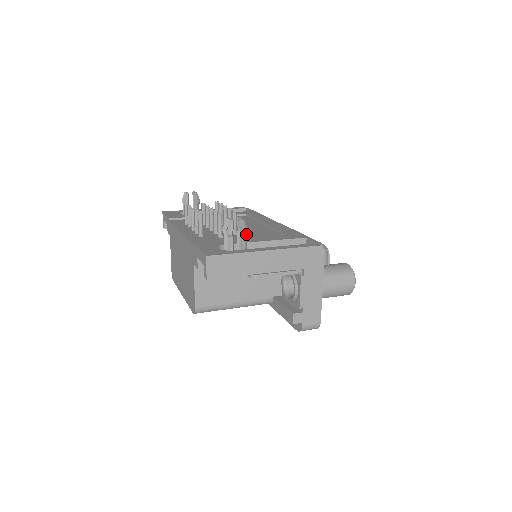
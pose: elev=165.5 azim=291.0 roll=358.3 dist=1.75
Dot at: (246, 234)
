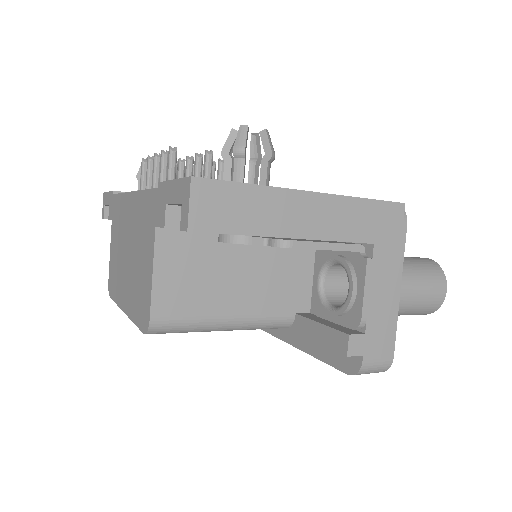
Dot at: (271, 158)
